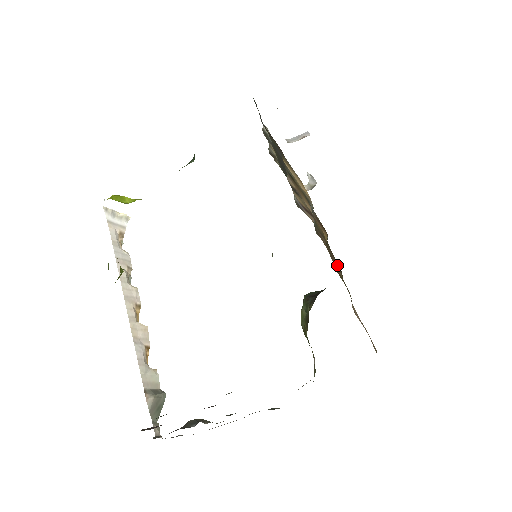
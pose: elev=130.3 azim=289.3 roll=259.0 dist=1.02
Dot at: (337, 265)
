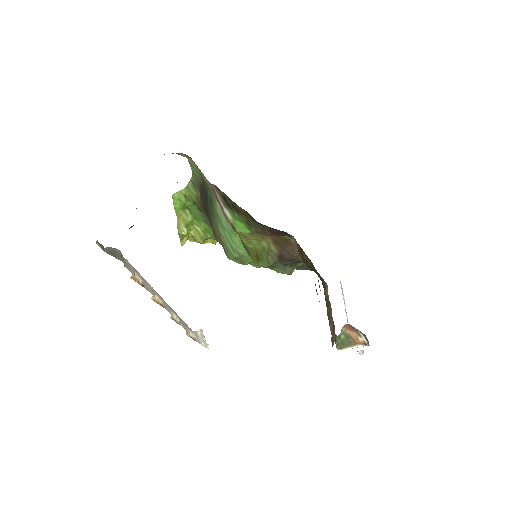
Dot at: occluded
